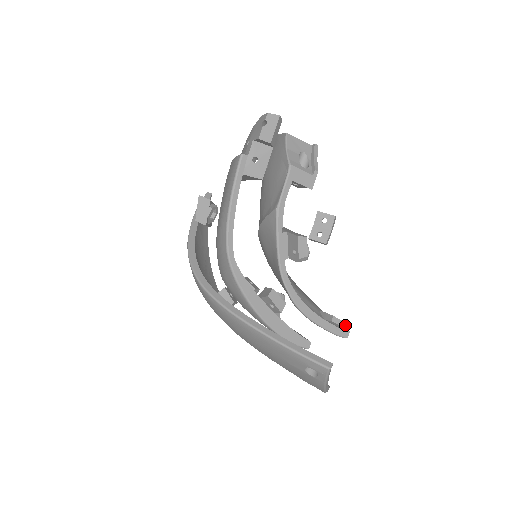
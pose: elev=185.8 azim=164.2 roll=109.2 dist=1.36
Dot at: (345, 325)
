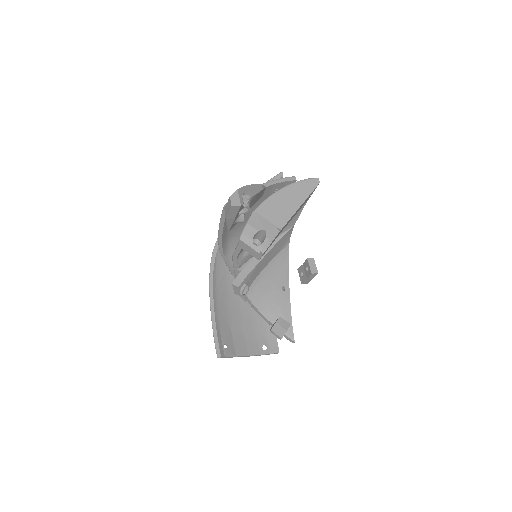
Dot at: occluded
